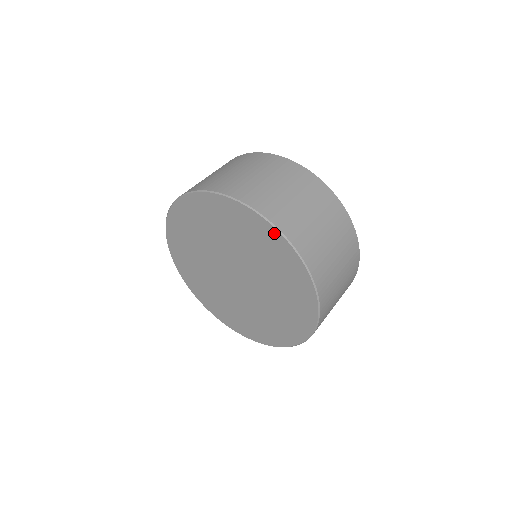
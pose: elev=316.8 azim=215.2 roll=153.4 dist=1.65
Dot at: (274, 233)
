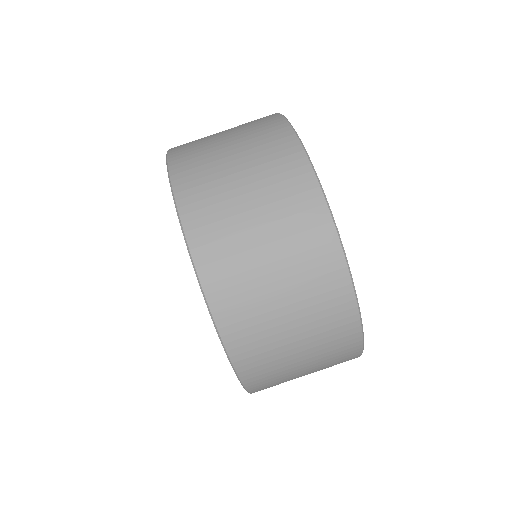
Dot at: occluded
